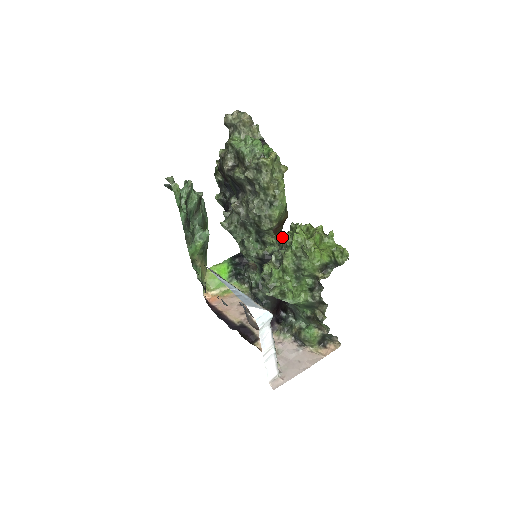
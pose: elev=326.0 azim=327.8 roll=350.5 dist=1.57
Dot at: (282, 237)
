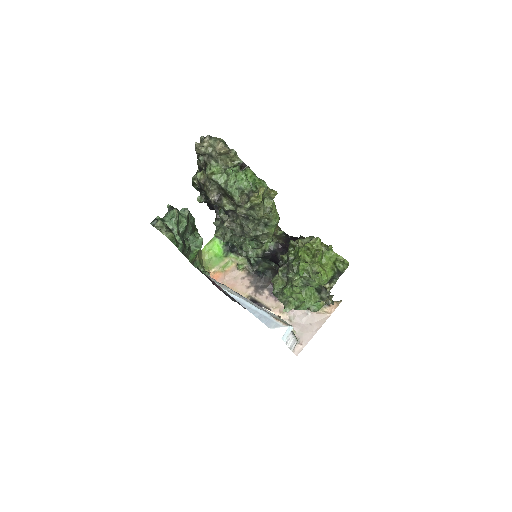
Dot at: occluded
